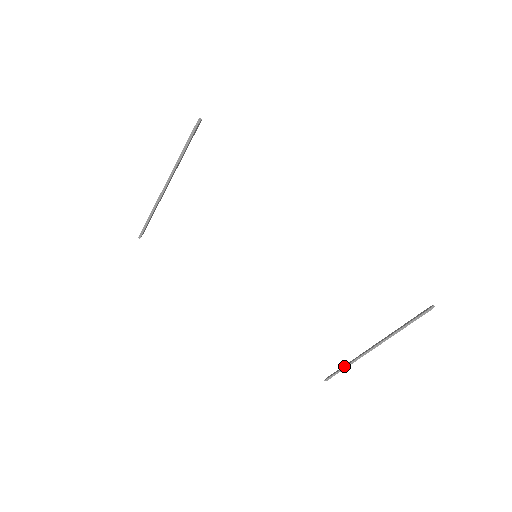
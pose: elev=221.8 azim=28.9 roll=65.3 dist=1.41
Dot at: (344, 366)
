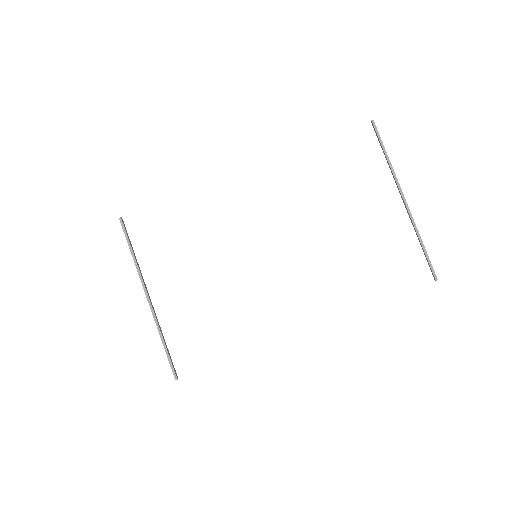
Dot at: (420, 244)
